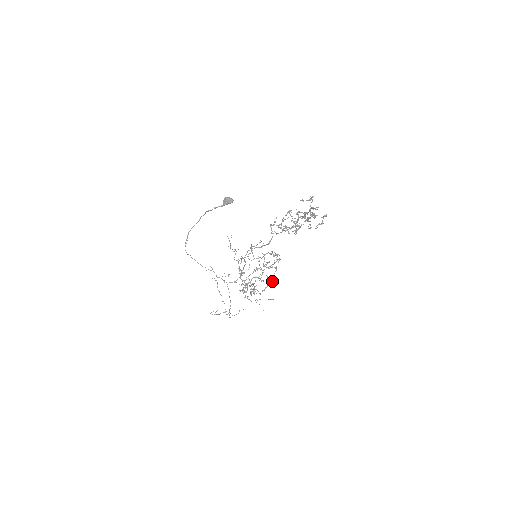
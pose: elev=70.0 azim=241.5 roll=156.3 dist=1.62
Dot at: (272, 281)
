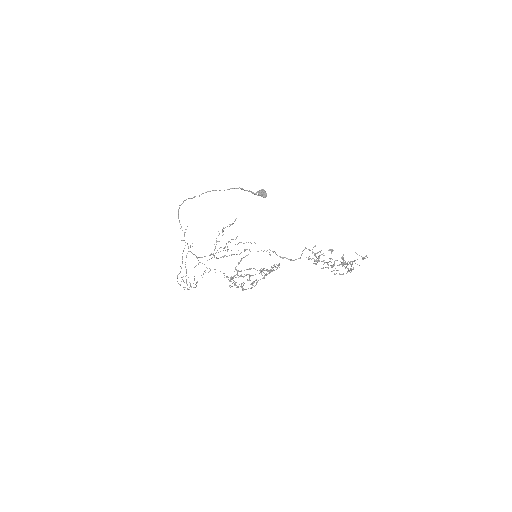
Dot at: (255, 285)
